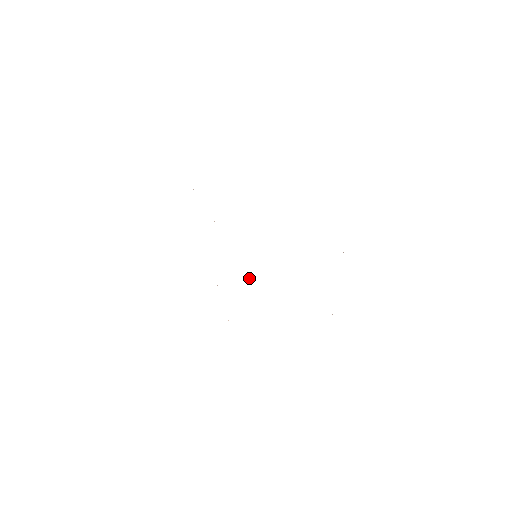
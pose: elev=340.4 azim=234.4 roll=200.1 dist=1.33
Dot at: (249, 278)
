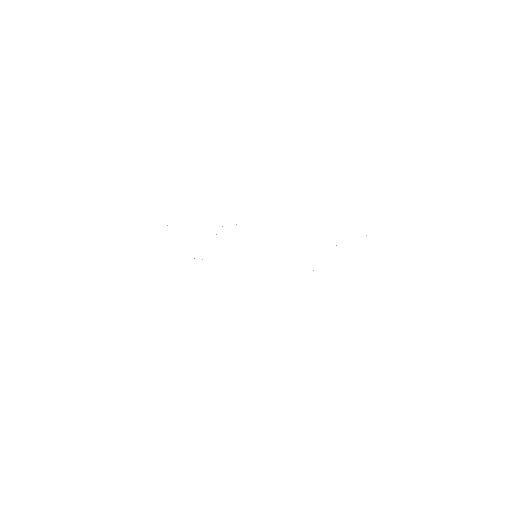
Dot at: occluded
